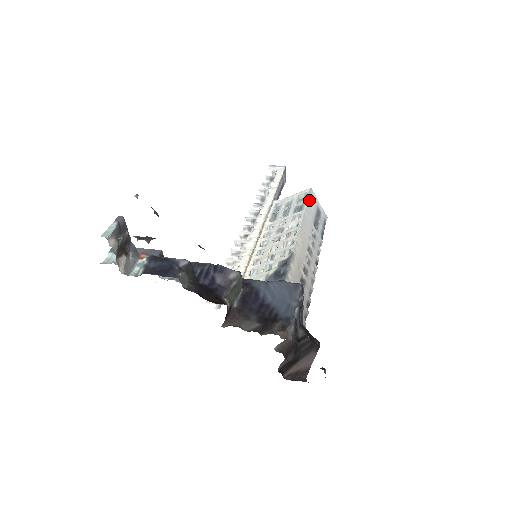
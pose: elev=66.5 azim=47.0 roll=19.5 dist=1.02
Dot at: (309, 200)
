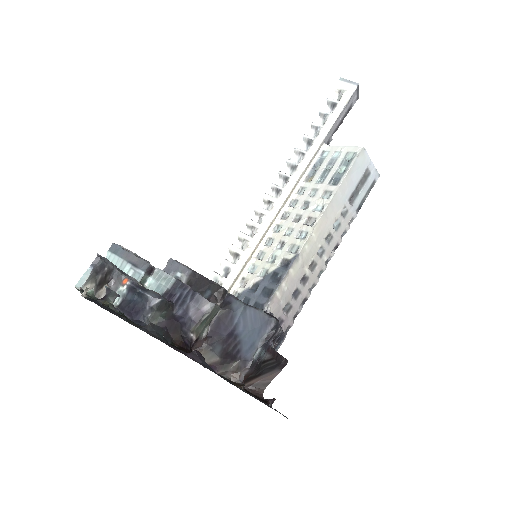
Dot at: (353, 168)
